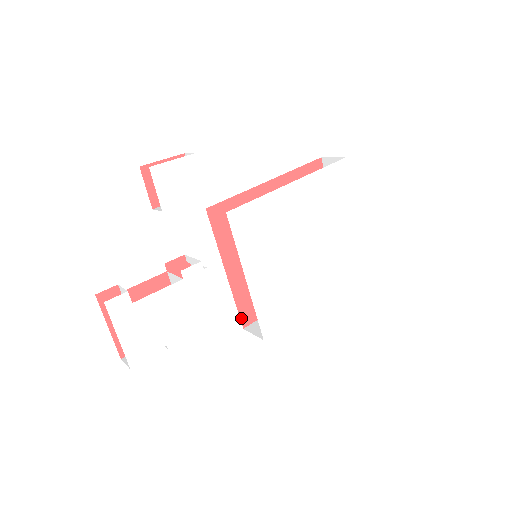
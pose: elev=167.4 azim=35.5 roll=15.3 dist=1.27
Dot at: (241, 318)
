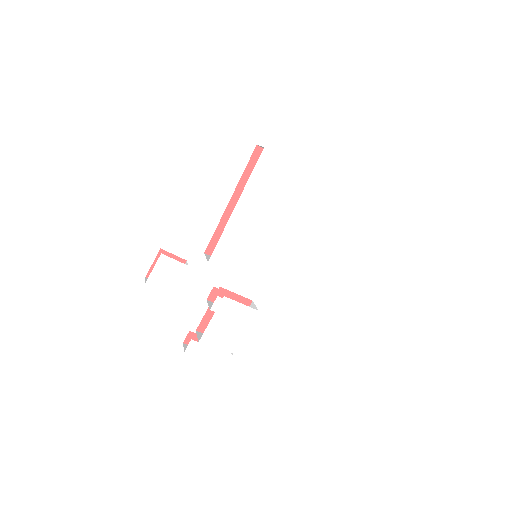
Dot at: occluded
